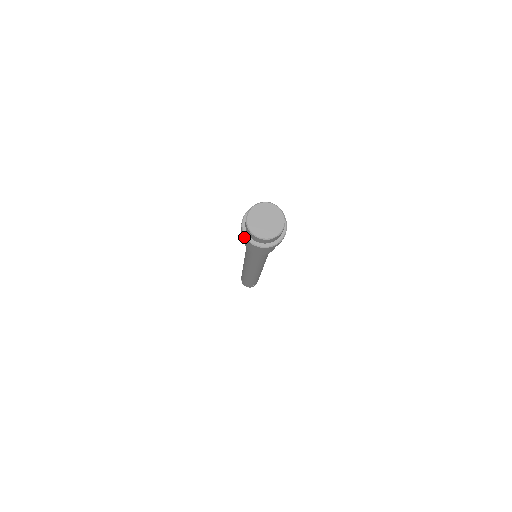
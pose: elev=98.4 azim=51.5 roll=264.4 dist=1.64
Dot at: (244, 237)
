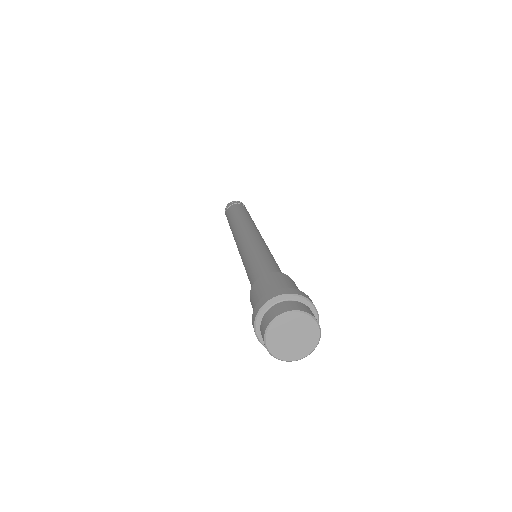
Dot at: (264, 345)
